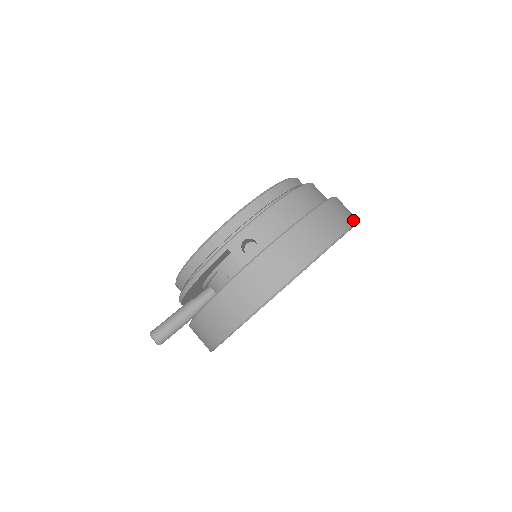
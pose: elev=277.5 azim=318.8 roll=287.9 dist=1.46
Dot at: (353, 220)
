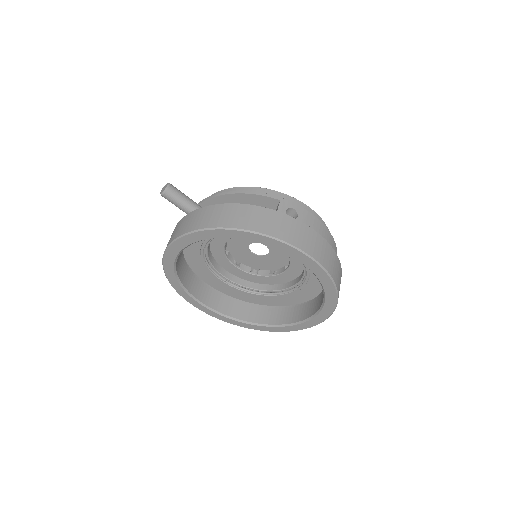
Dot at: occluded
